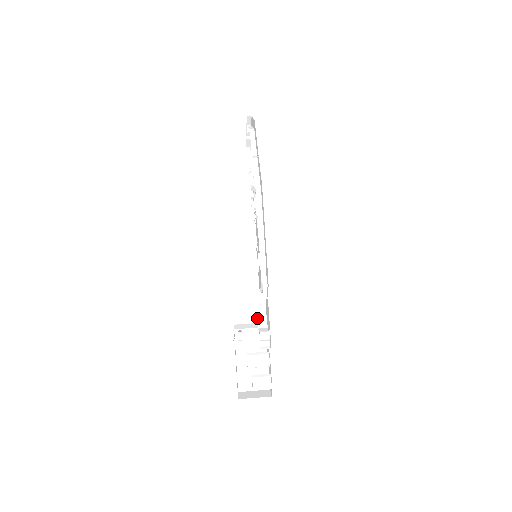
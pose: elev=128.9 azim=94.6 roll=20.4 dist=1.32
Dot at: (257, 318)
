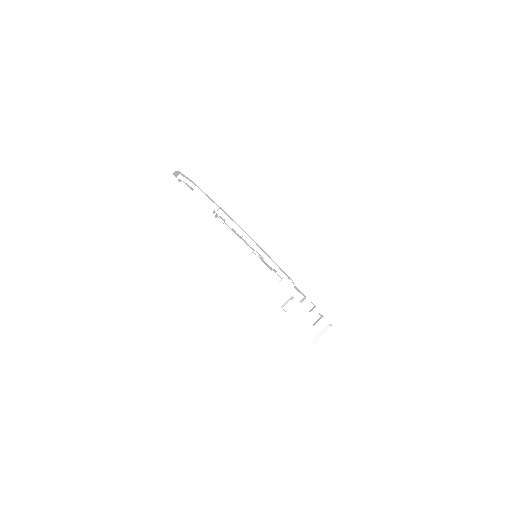
Dot at: occluded
